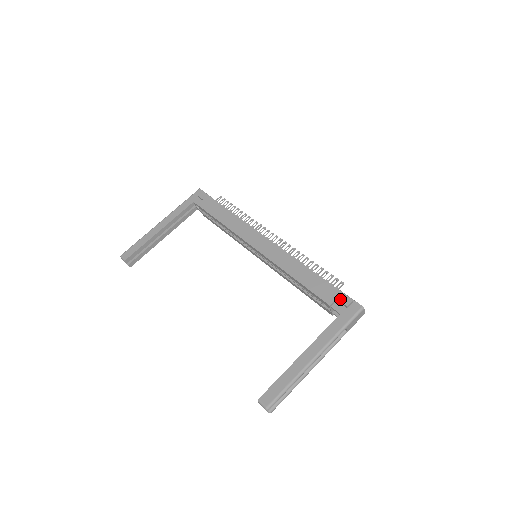
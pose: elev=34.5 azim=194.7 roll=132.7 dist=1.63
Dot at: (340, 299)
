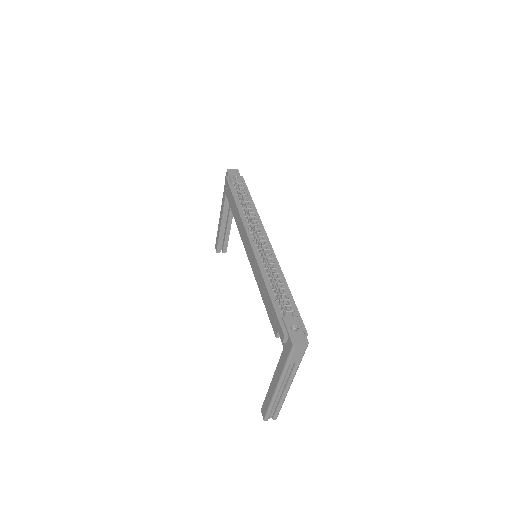
Dot at: (279, 333)
